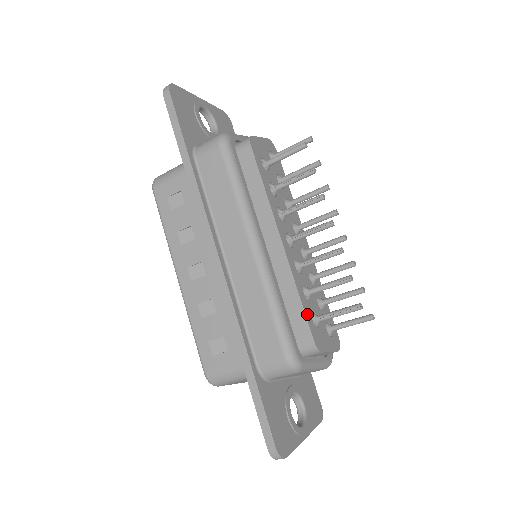
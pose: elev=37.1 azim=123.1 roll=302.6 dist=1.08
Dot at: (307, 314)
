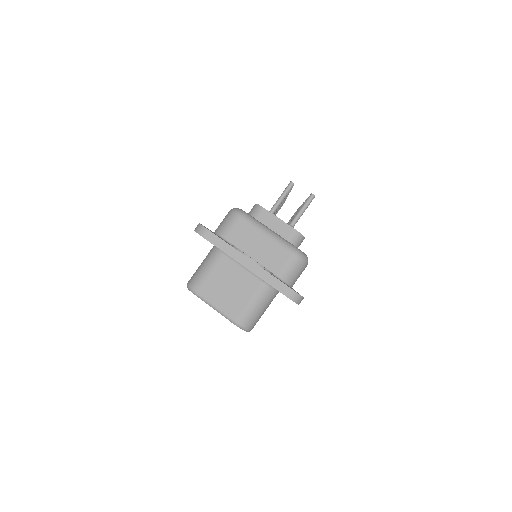
Dot at: occluded
